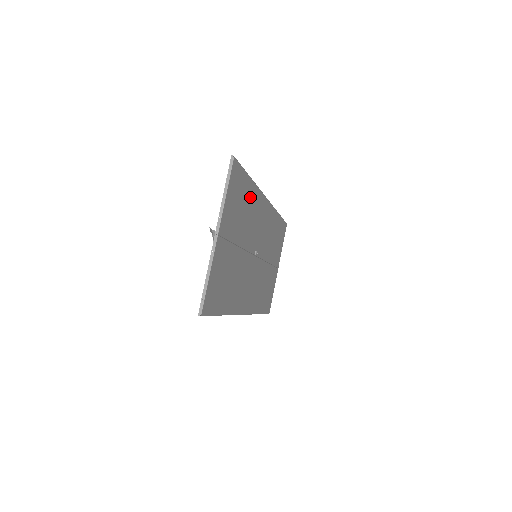
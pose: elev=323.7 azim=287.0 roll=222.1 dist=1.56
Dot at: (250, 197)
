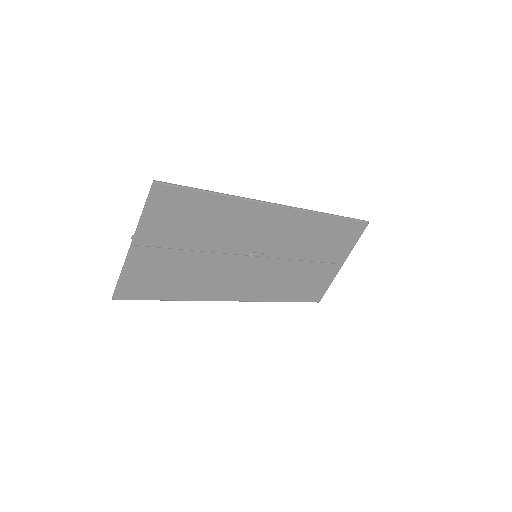
Dot at: (218, 209)
